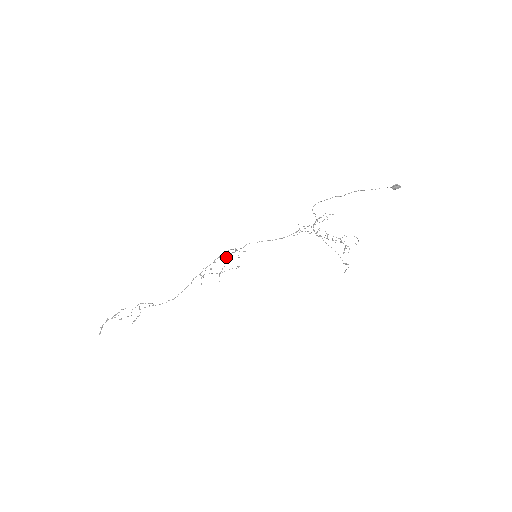
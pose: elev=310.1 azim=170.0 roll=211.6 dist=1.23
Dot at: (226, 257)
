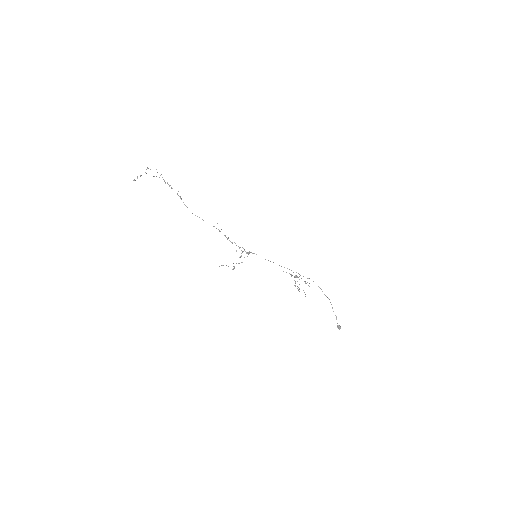
Dot at: (234, 268)
